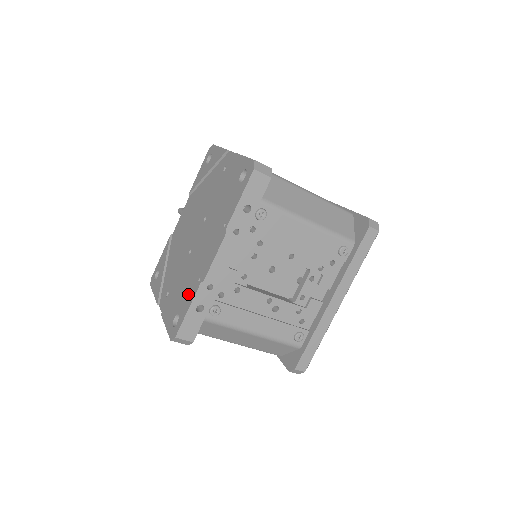
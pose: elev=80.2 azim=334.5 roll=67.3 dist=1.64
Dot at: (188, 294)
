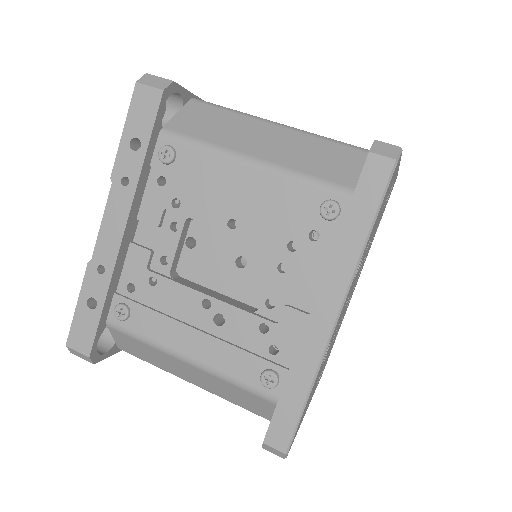
Dot at: occluded
